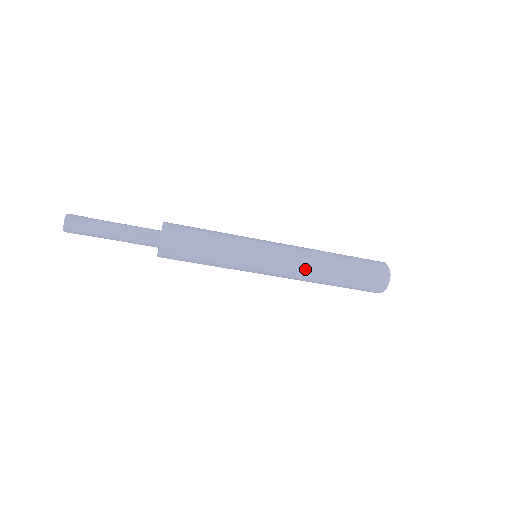
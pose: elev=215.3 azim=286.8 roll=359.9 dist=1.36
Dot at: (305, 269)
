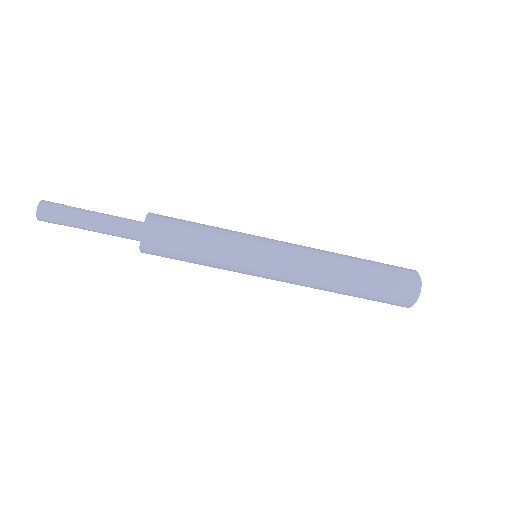
Dot at: (311, 279)
